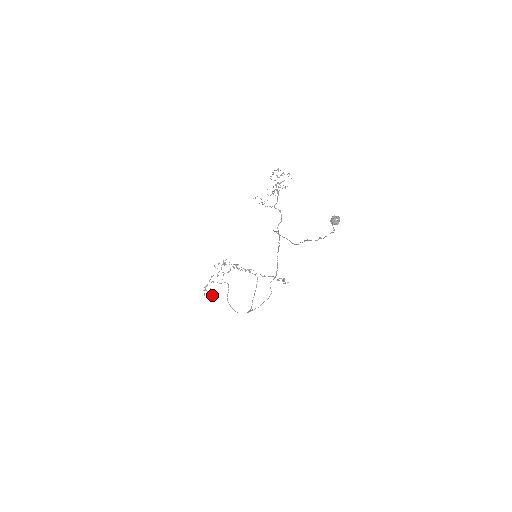
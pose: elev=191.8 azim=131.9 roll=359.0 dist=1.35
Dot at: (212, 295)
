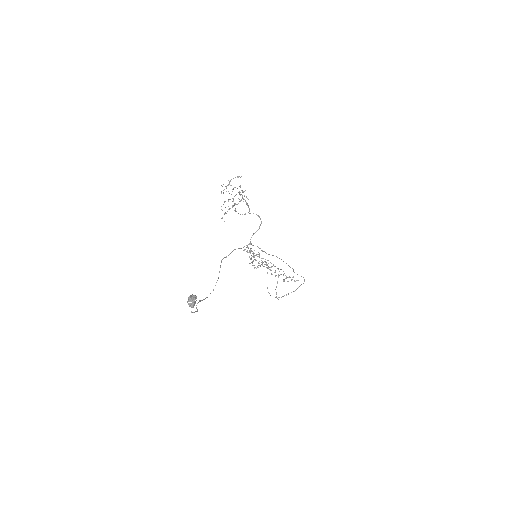
Dot at: (266, 267)
